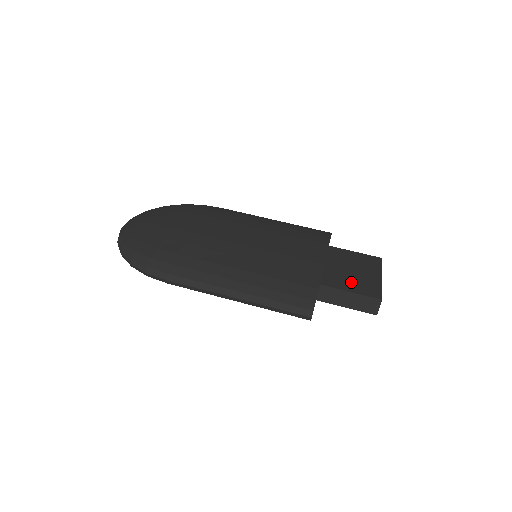
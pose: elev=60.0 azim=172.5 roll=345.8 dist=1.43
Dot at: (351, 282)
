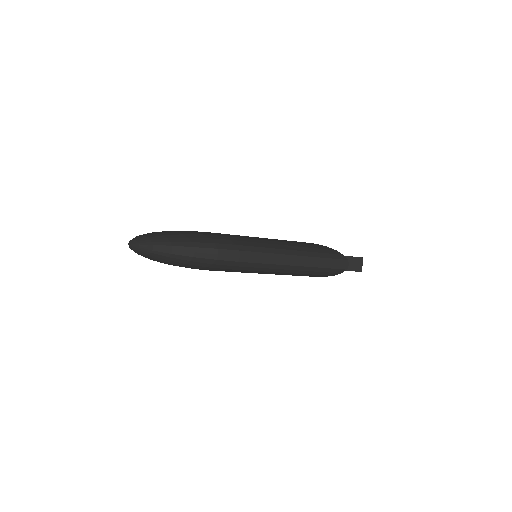
Dot at: occluded
